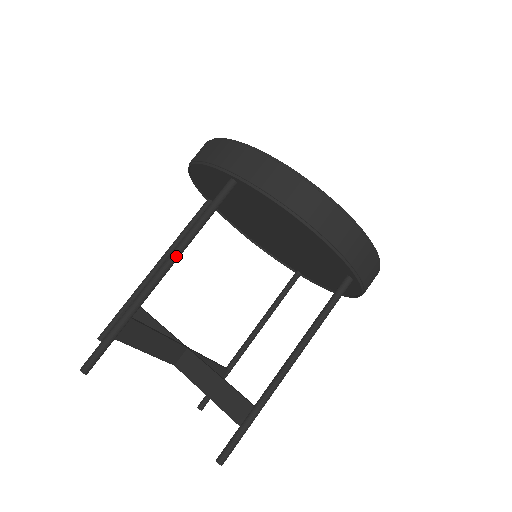
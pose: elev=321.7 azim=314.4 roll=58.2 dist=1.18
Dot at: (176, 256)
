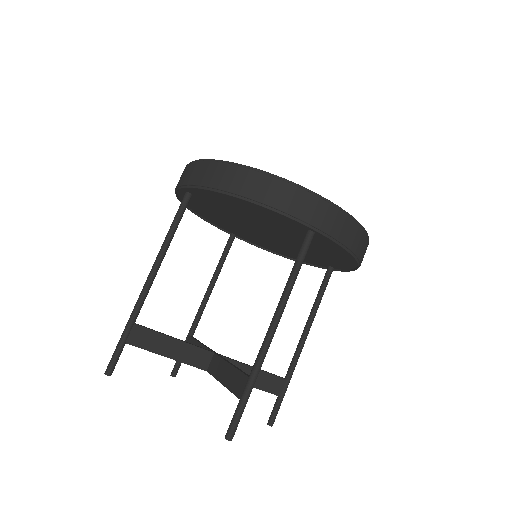
Dot at: (156, 264)
